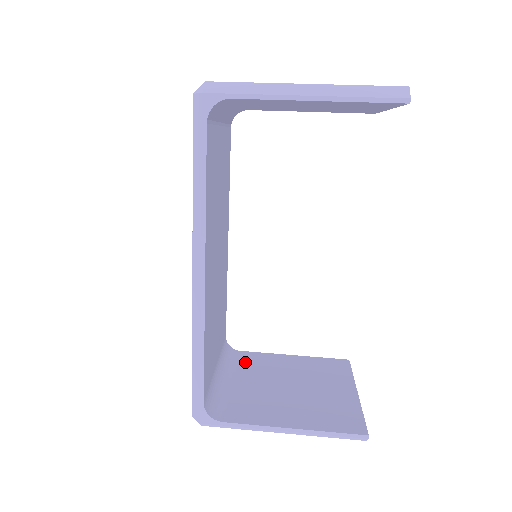
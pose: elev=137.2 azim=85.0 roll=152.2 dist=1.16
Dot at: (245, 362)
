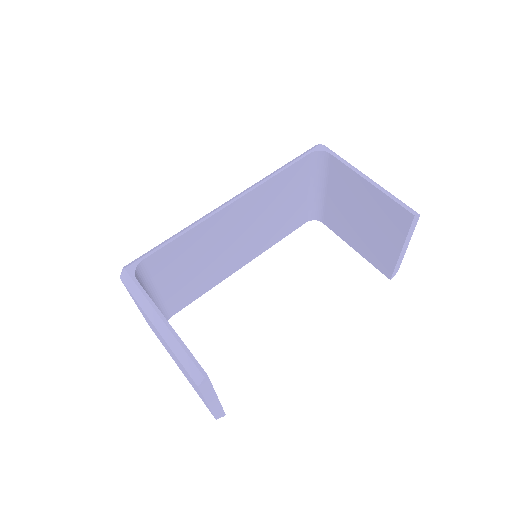
Dot at: occluded
